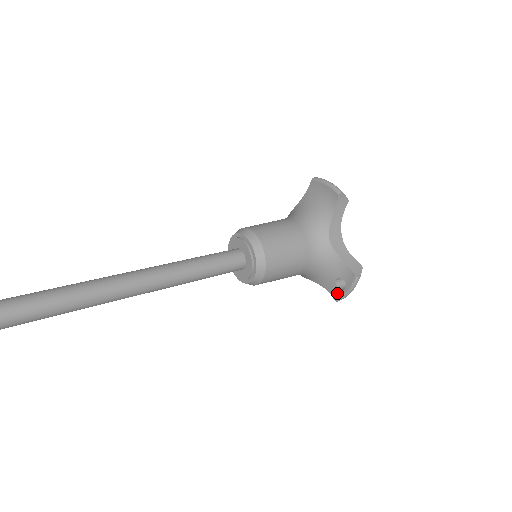
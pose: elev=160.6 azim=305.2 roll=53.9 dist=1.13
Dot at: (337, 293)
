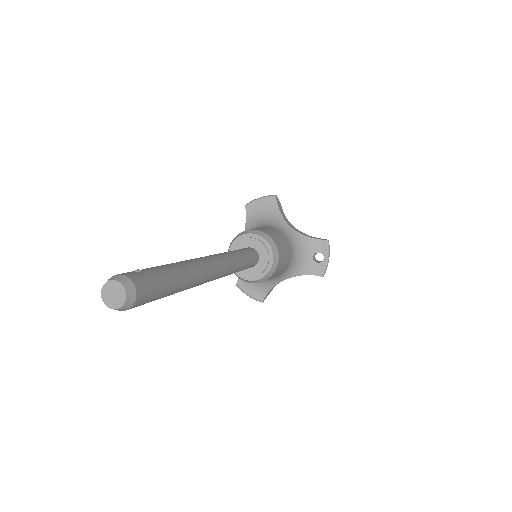
Dot at: (320, 268)
